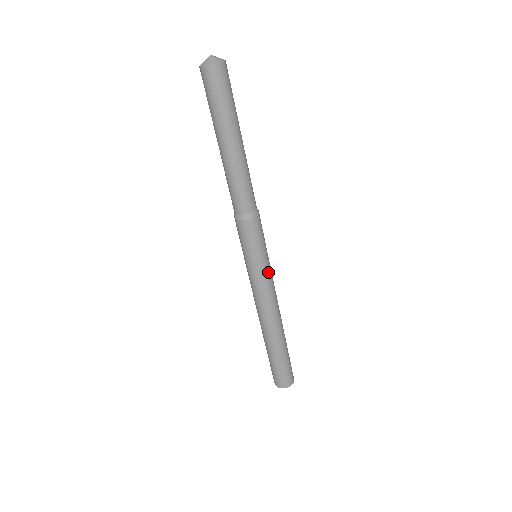
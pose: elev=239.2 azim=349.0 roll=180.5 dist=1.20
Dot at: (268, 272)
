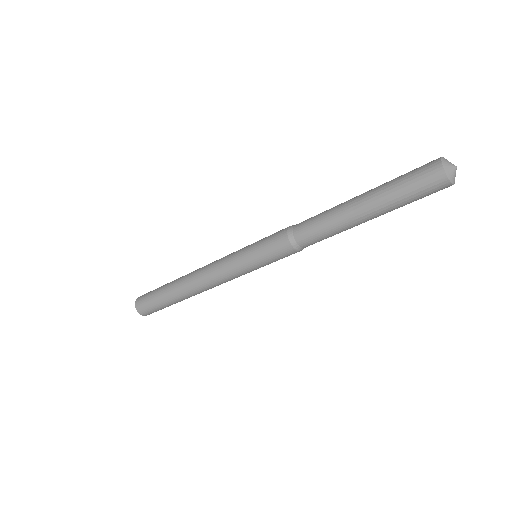
Dot at: occluded
